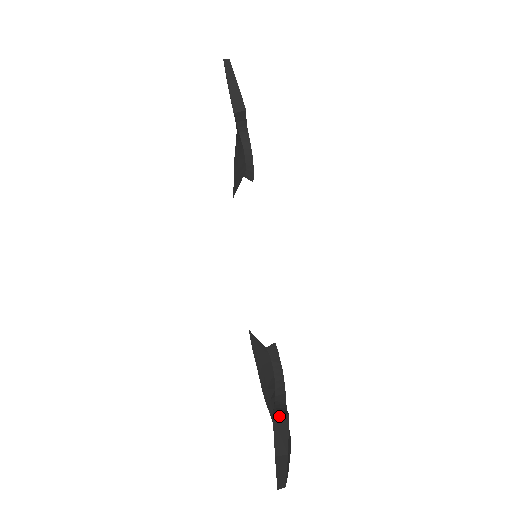
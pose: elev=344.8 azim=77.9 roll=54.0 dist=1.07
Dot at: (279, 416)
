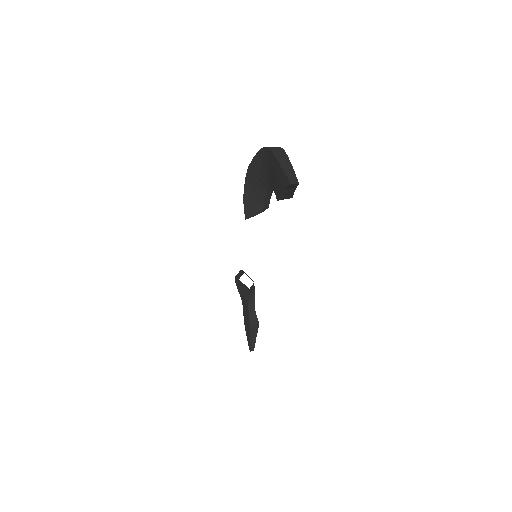
Dot at: (254, 326)
